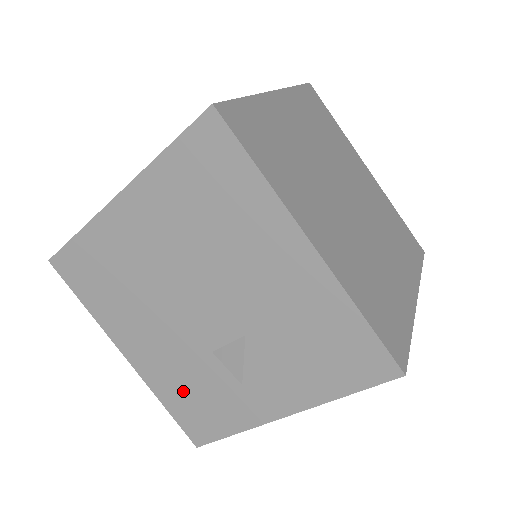
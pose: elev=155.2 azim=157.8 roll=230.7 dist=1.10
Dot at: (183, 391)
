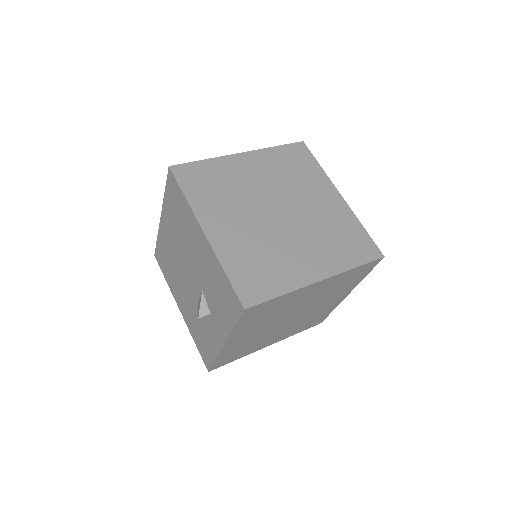
Dot at: (197, 331)
